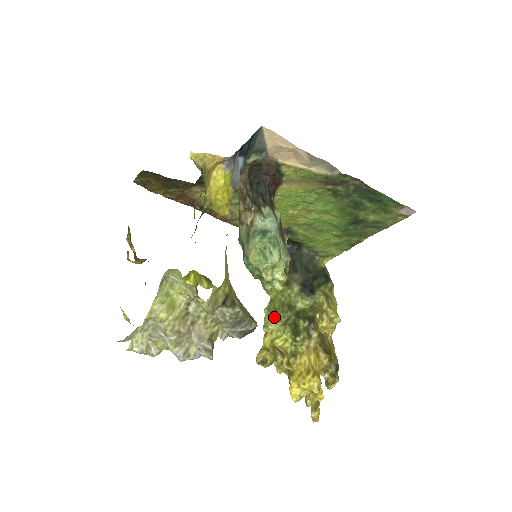
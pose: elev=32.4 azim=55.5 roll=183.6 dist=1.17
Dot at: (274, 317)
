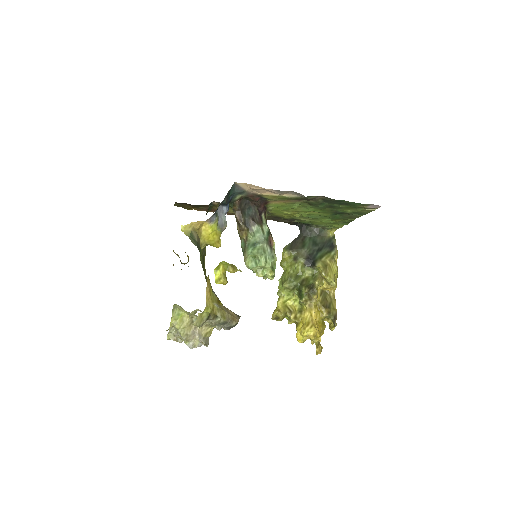
Dot at: (284, 286)
